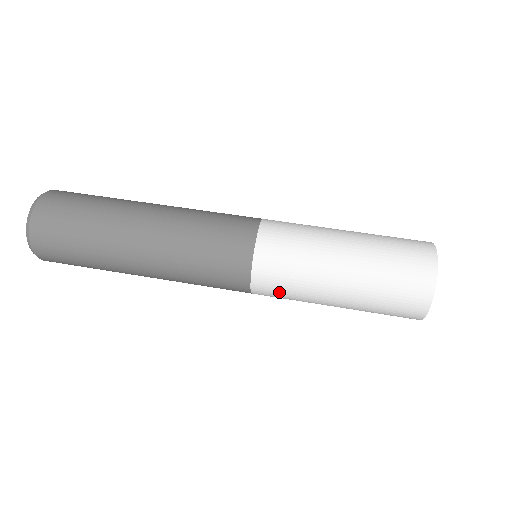
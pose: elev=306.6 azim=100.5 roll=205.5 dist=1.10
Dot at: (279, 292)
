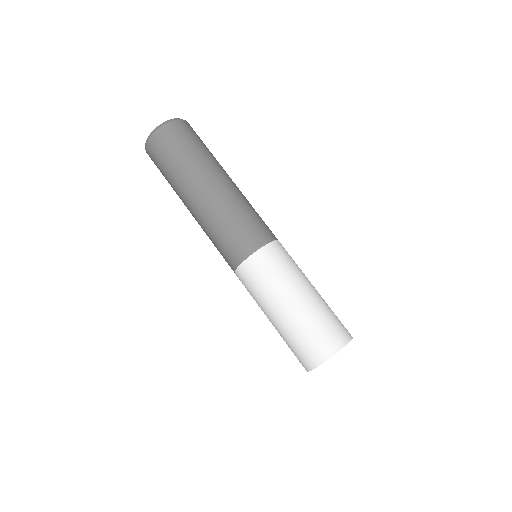
Dot at: (247, 289)
